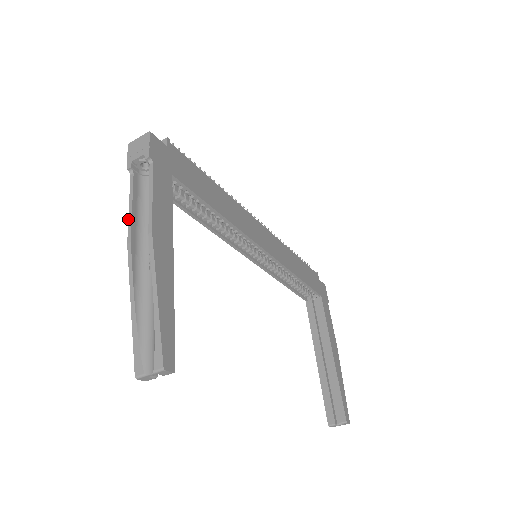
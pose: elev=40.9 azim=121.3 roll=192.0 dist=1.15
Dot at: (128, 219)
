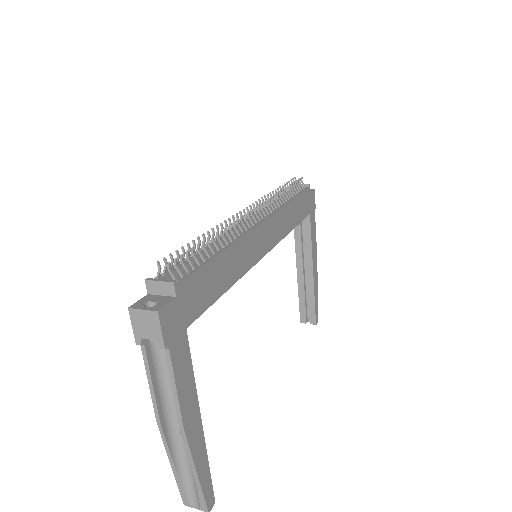
Dot at: (151, 398)
